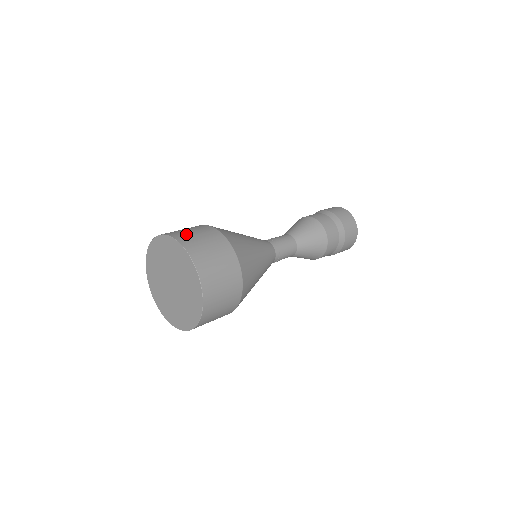
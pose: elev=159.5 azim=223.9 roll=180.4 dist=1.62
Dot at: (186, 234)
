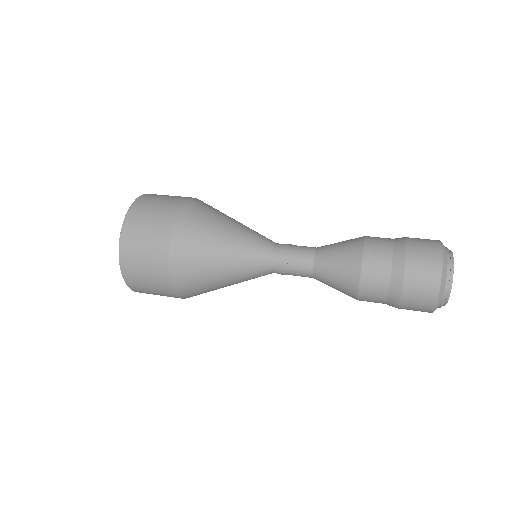
Dot at: (157, 195)
